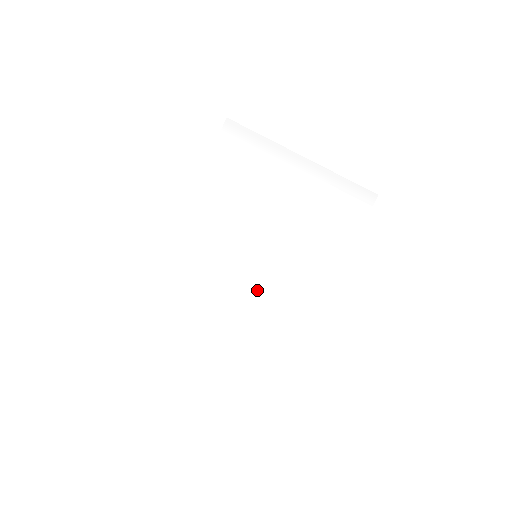
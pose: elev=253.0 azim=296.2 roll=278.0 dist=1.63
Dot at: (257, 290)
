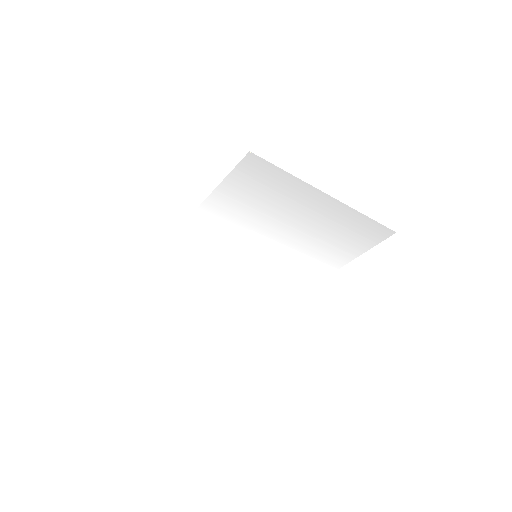
Dot at: (251, 275)
